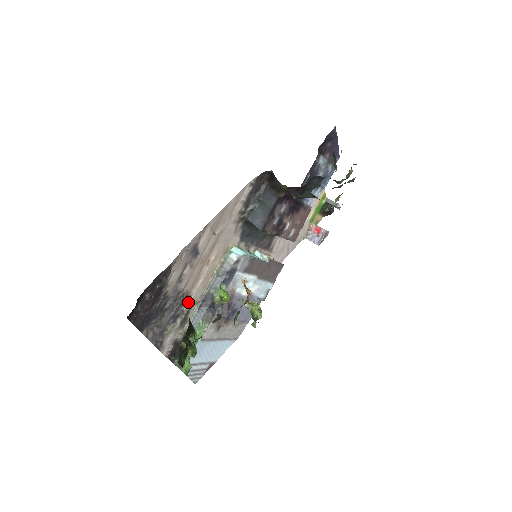
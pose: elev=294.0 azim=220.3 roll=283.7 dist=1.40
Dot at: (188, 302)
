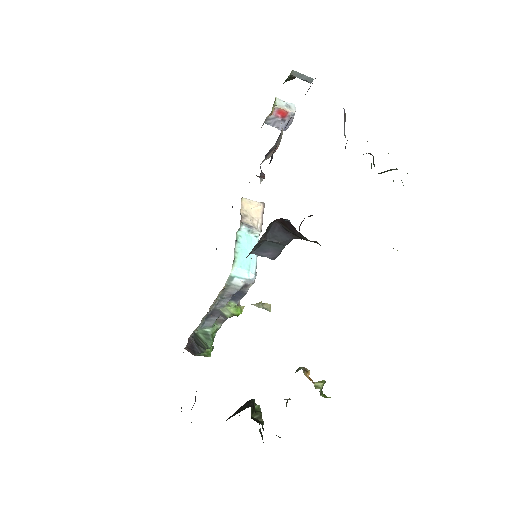
Dot at: occluded
